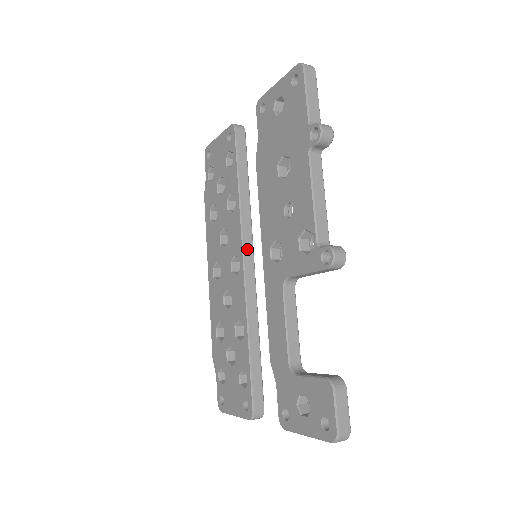
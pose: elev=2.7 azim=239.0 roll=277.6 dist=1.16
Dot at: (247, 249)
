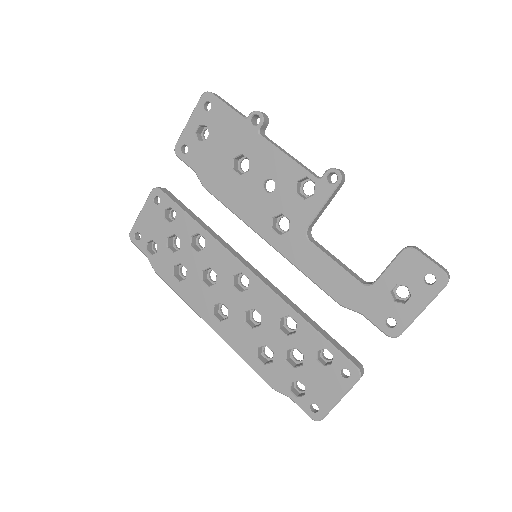
Dot at: (242, 260)
